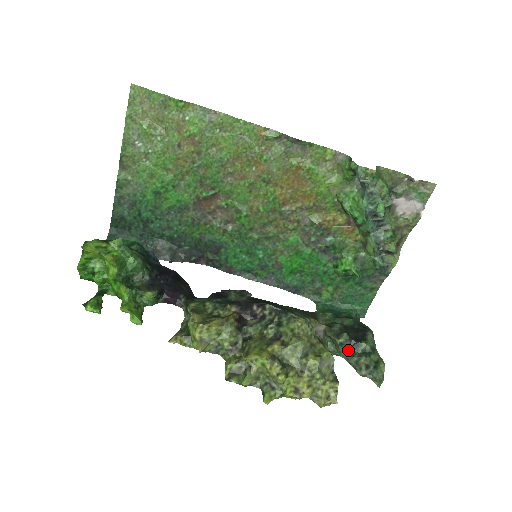
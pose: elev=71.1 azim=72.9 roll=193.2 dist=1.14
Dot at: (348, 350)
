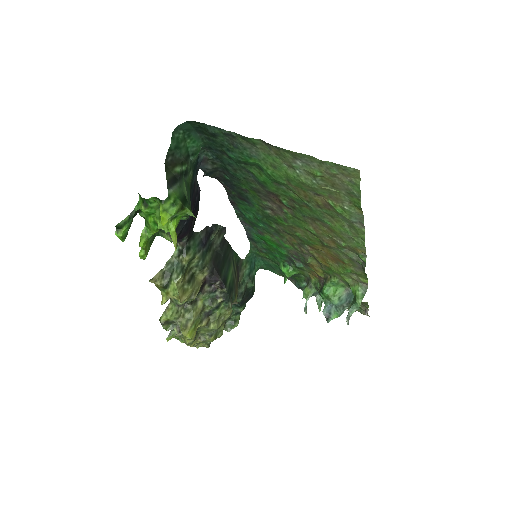
Dot at: occluded
